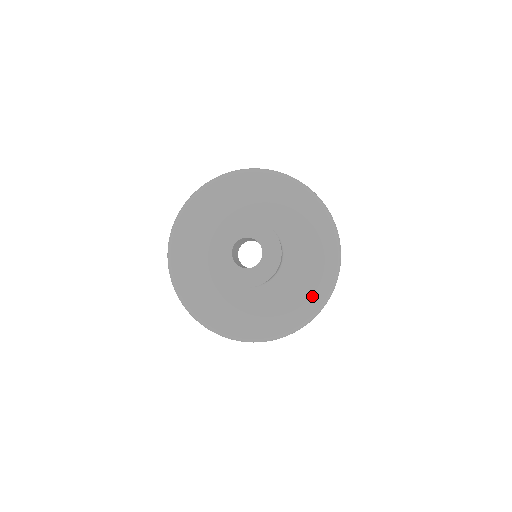
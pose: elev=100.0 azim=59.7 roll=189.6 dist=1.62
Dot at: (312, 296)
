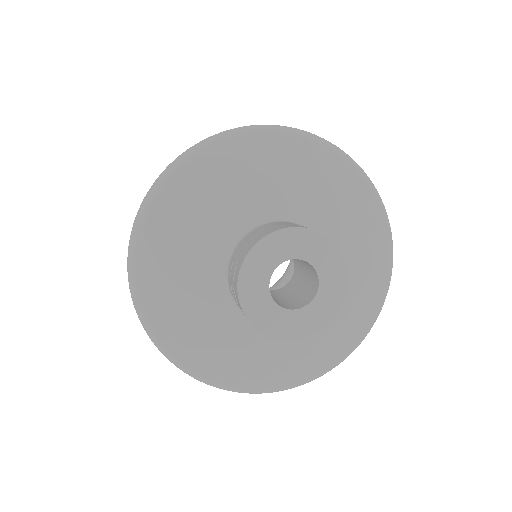
Dot at: (375, 235)
